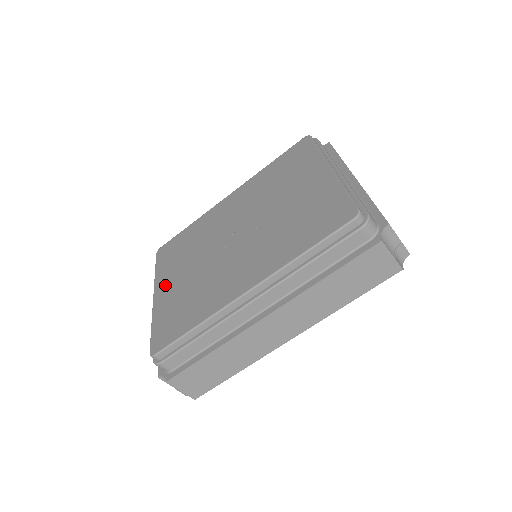
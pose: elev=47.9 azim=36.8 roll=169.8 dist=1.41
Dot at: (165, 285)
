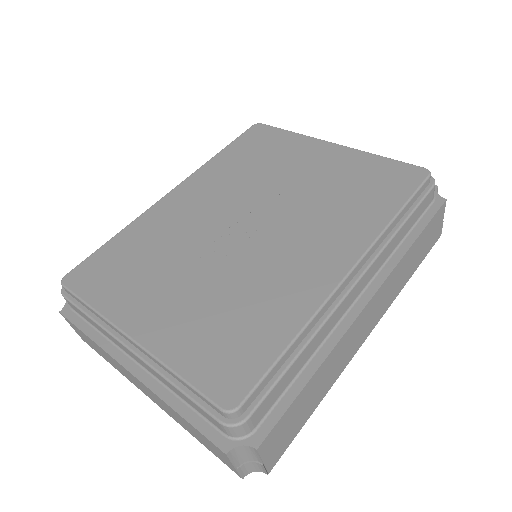
Dot at: (146, 314)
